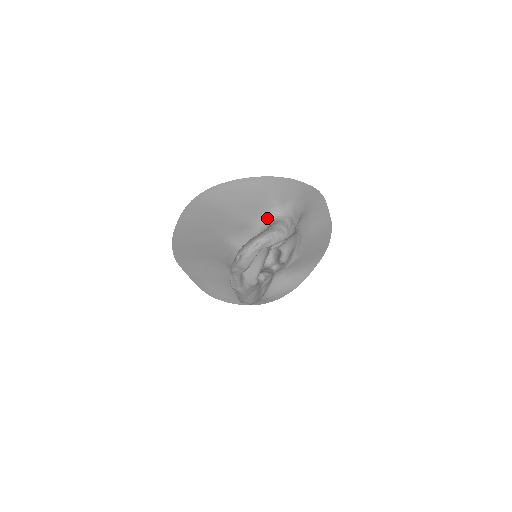
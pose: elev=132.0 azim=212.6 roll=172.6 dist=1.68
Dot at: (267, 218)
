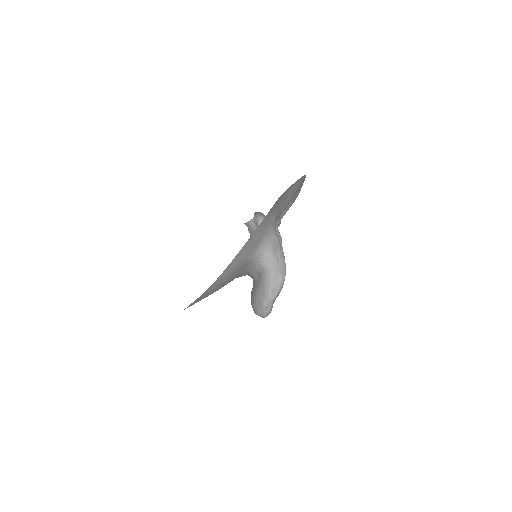
Dot at: (251, 266)
